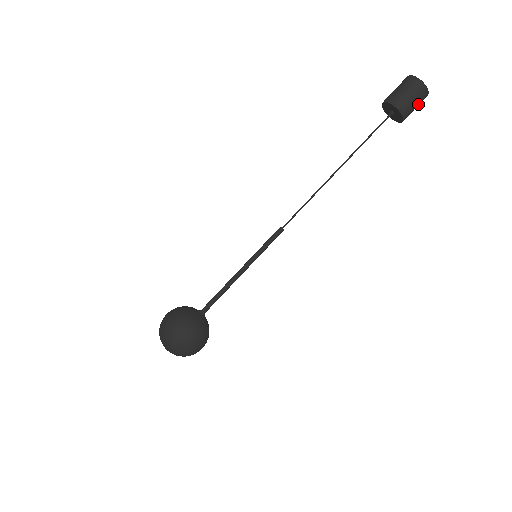
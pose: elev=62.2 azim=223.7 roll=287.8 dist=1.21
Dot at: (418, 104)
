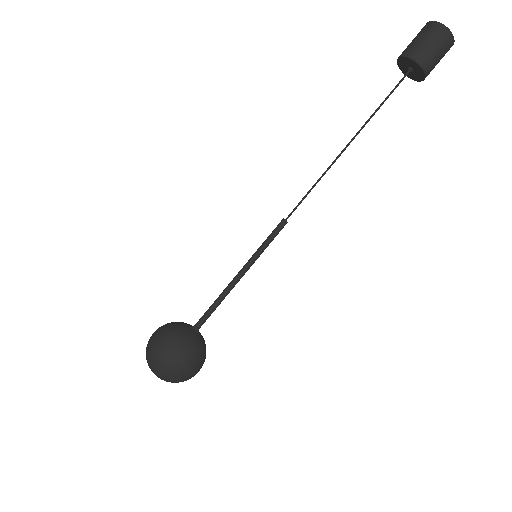
Dot at: (442, 57)
